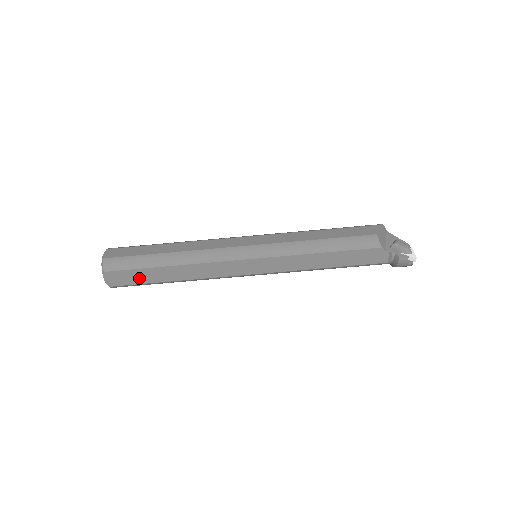
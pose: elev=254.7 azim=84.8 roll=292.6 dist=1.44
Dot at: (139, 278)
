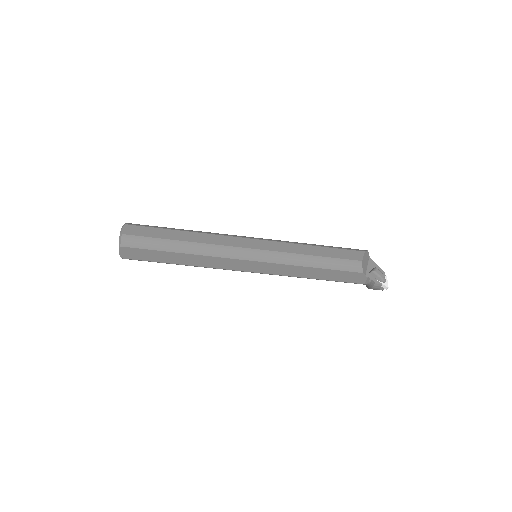
Dot at: (151, 257)
